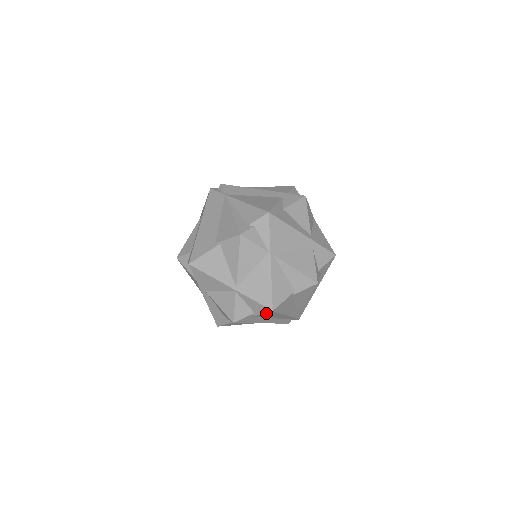
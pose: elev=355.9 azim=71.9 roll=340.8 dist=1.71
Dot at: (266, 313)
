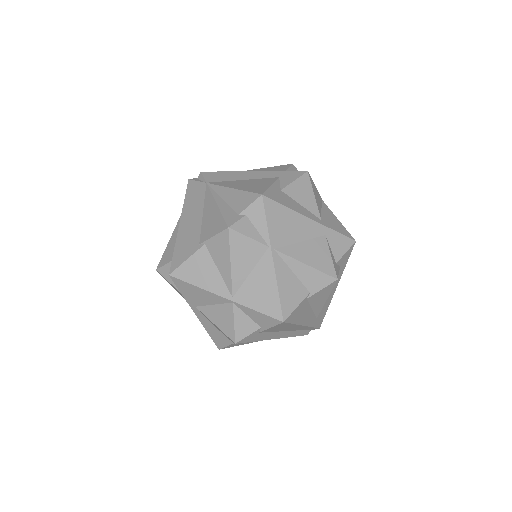
Dot at: (276, 326)
